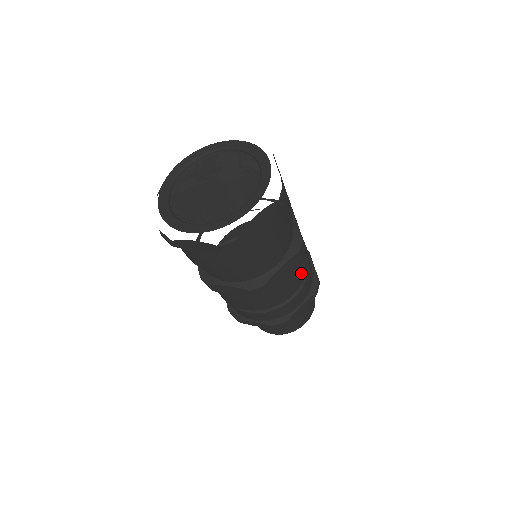
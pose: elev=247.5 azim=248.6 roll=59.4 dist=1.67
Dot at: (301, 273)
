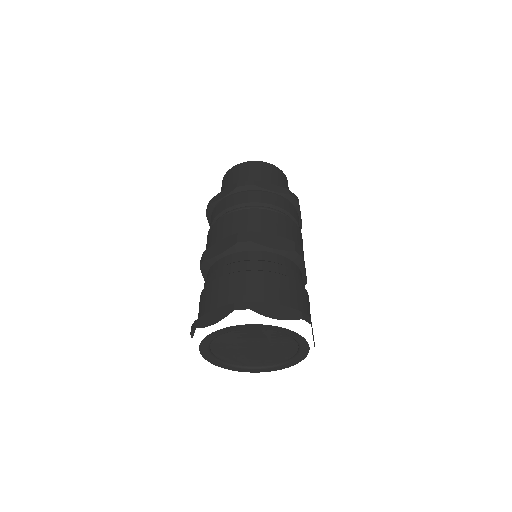
Dot at: occluded
